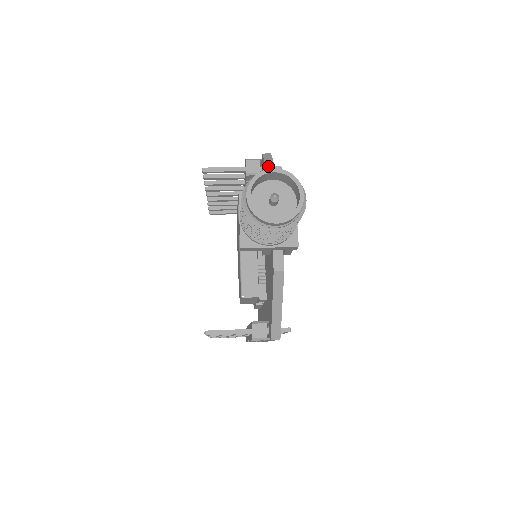
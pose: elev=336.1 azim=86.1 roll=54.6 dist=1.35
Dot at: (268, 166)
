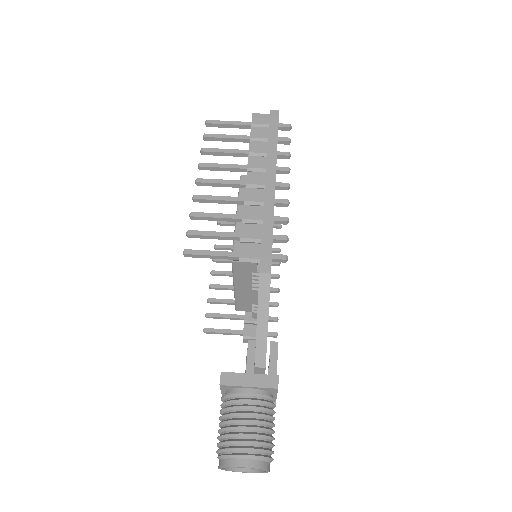
Dot at: (261, 315)
